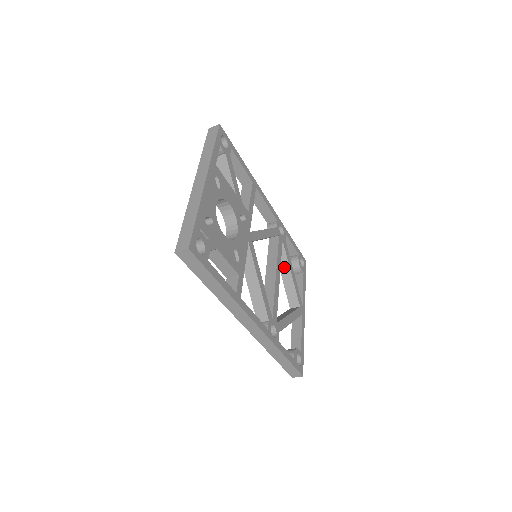
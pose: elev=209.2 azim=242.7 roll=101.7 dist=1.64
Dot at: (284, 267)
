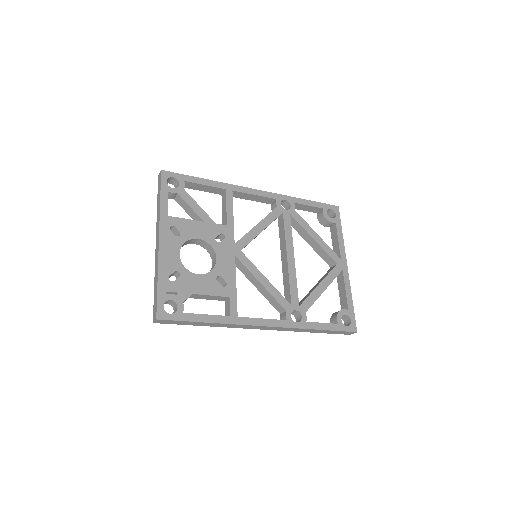
Dot at: (305, 236)
